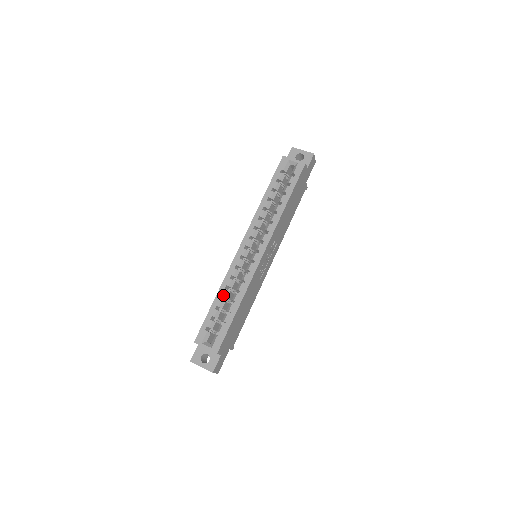
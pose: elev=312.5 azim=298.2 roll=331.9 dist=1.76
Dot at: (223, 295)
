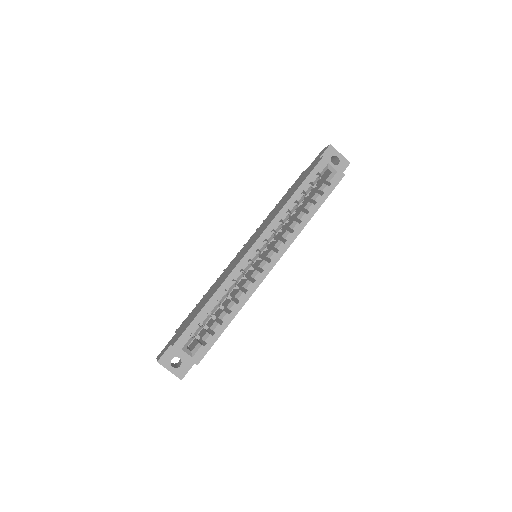
Dot at: (219, 300)
